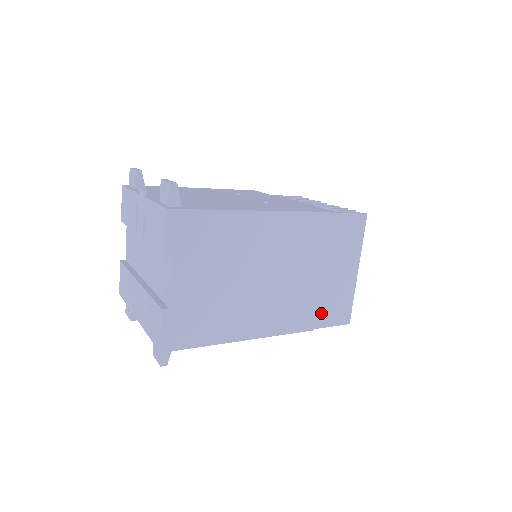
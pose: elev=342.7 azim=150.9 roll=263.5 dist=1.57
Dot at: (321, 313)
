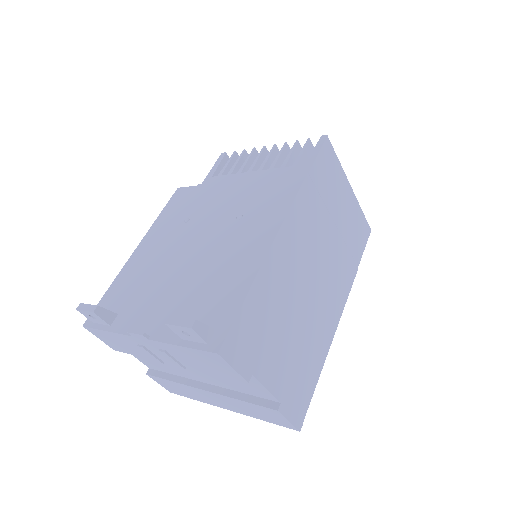
Dot at: (354, 251)
